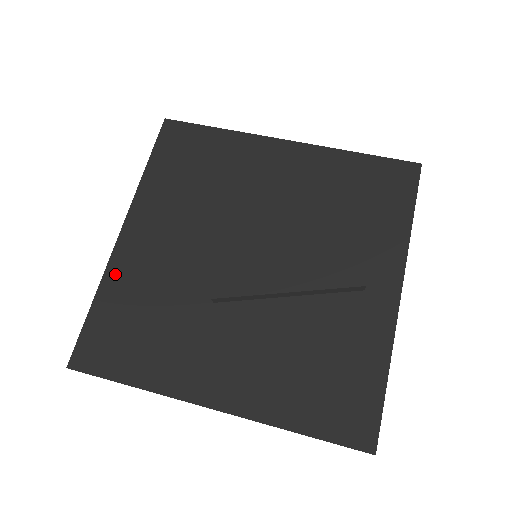
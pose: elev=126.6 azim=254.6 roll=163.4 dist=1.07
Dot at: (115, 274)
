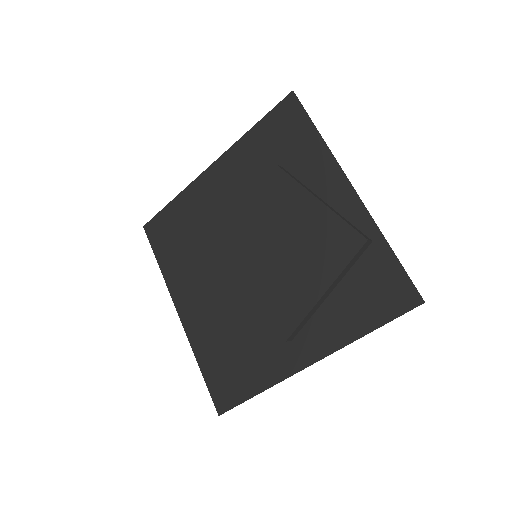
Dot at: (190, 193)
